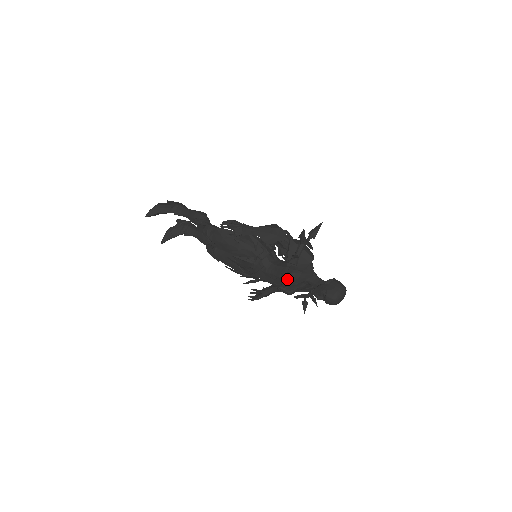
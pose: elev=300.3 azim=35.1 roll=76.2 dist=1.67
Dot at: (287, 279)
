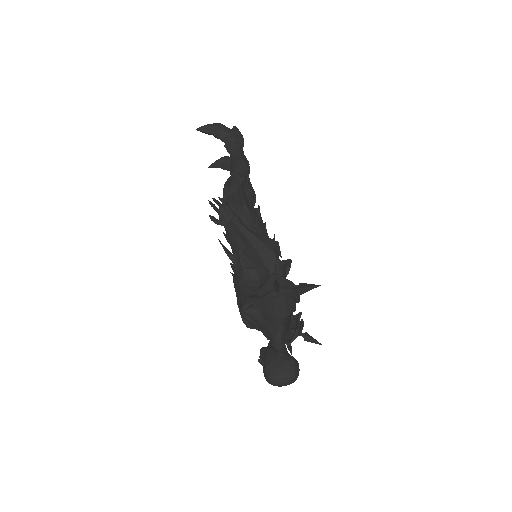
Dot at: (245, 312)
